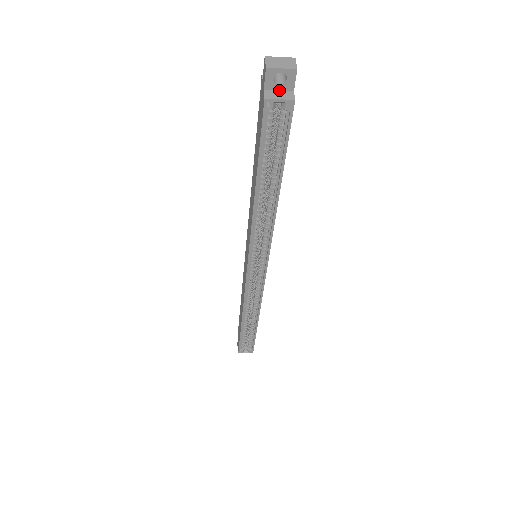
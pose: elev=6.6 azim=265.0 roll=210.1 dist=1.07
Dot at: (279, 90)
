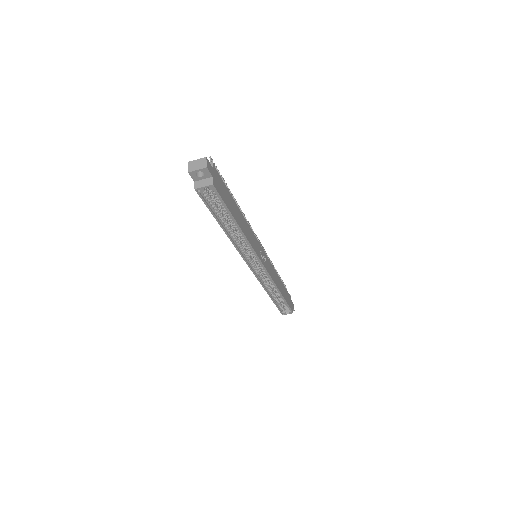
Dot at: (203, 179)
